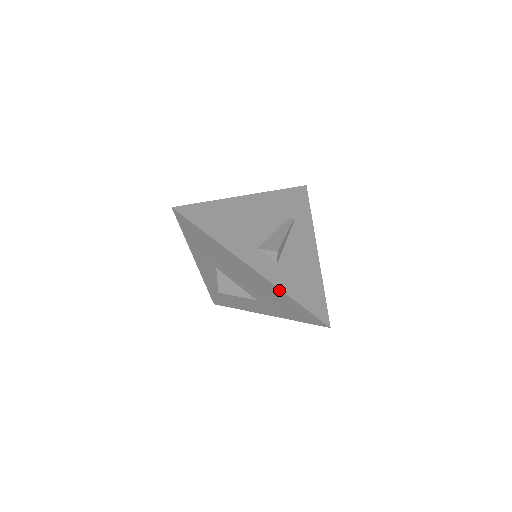
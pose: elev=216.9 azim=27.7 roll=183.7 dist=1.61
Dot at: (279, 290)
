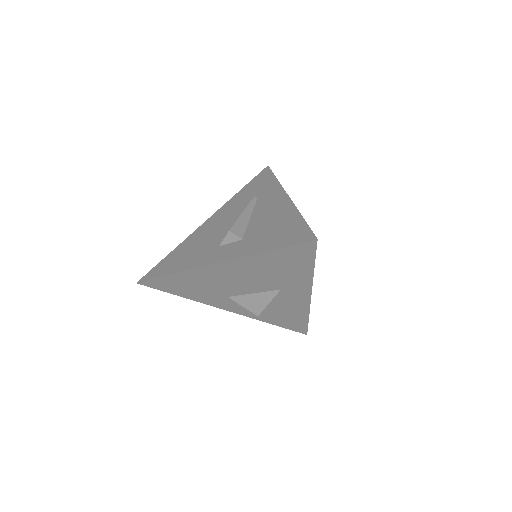
Dot at: (249, 258)
